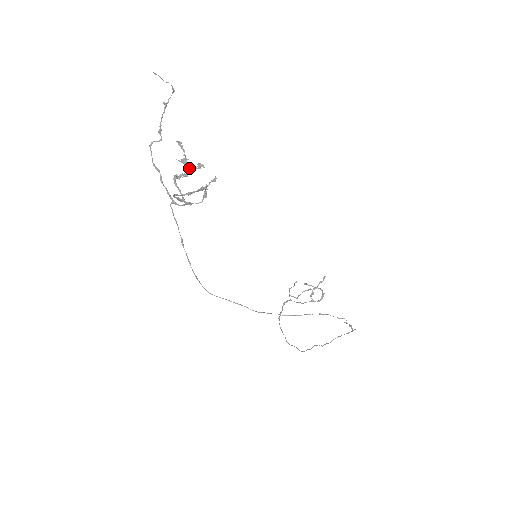
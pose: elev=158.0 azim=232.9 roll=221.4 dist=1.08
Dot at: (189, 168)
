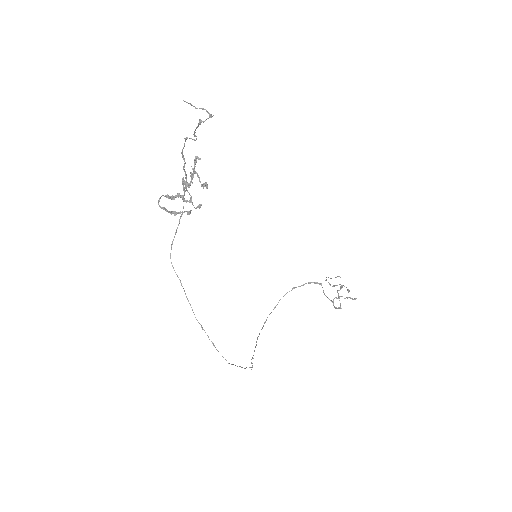
Dot at: (192, 183)
